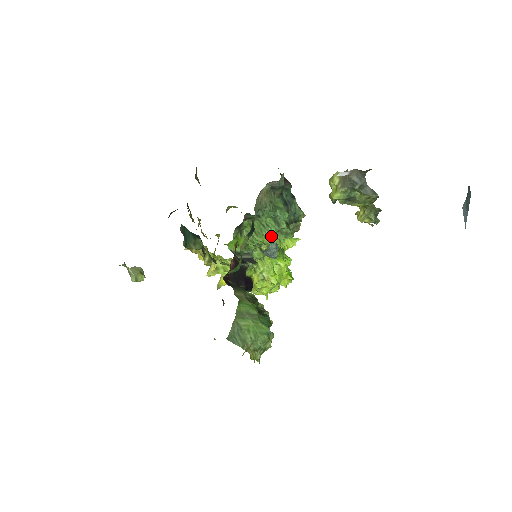
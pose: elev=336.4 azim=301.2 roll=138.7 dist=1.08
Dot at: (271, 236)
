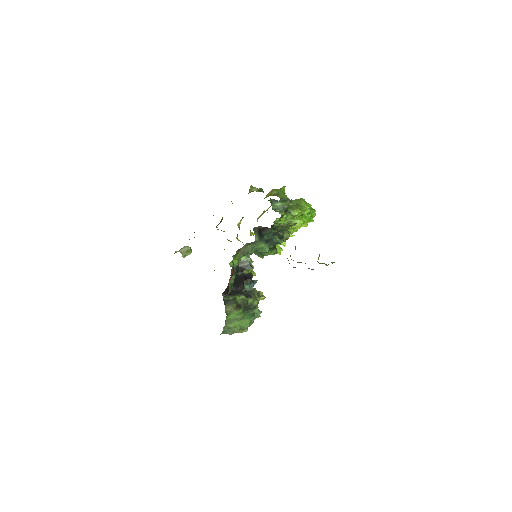
Dot at: (260, 256)
